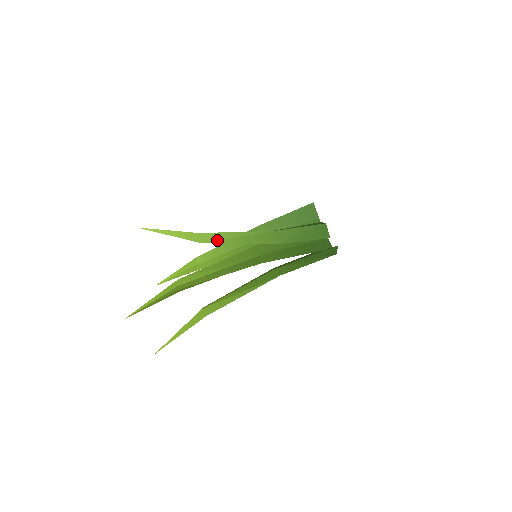
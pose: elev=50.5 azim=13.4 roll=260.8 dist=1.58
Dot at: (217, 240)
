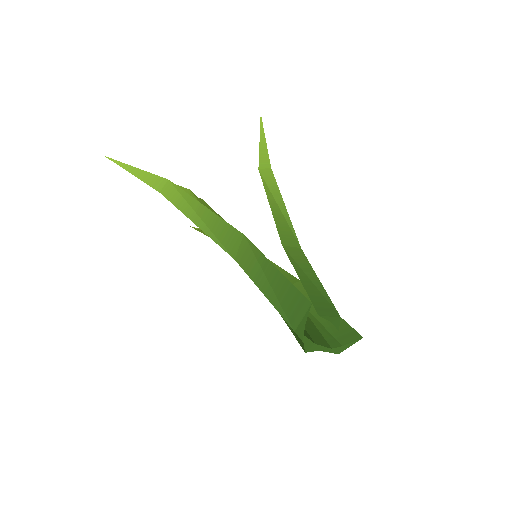
Dot at: (268, 185)
